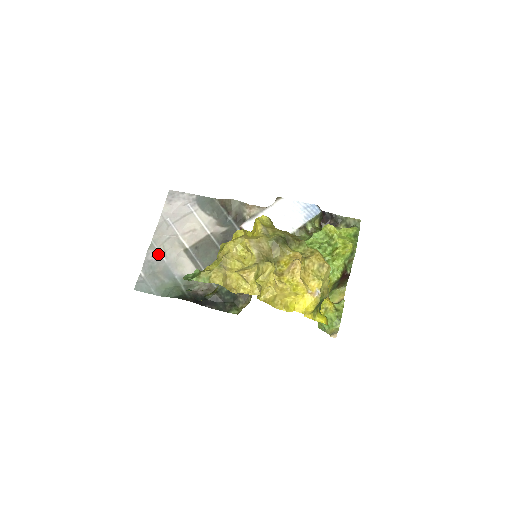
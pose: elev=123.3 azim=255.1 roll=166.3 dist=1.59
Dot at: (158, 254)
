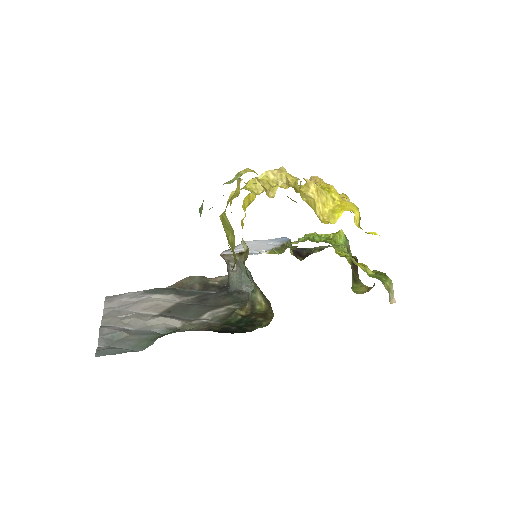
Dot at: (117, 328)
